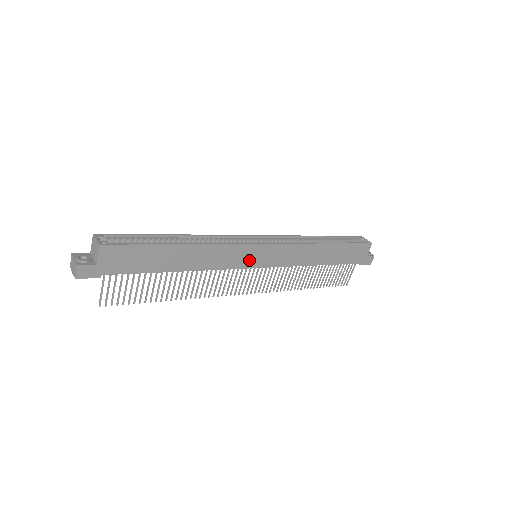
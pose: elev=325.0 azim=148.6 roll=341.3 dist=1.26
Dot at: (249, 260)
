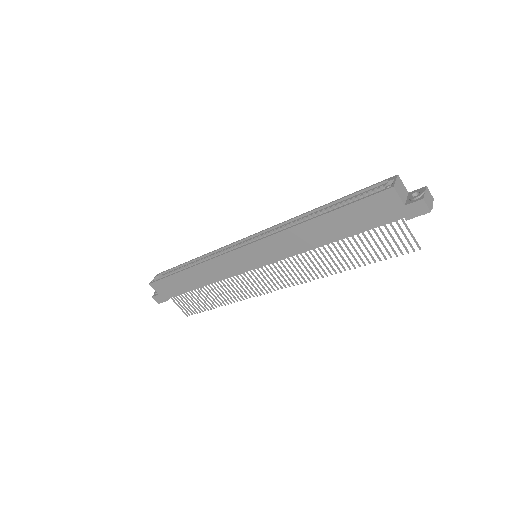
Dot at: (243, 264)
